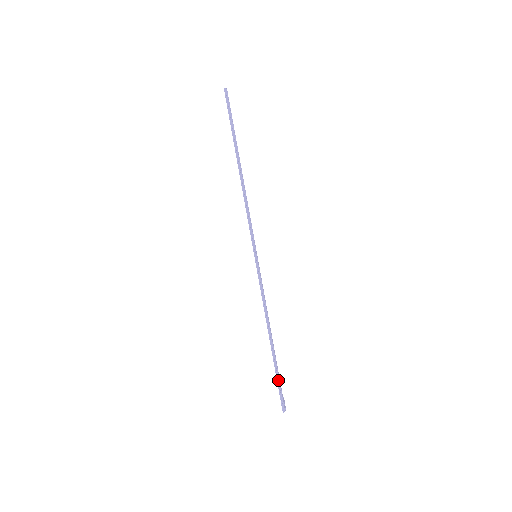
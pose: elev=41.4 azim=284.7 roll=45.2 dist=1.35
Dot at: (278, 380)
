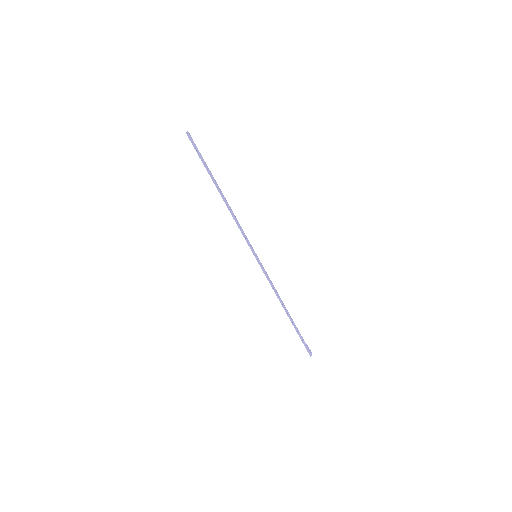
Dot at: (300, 337)
